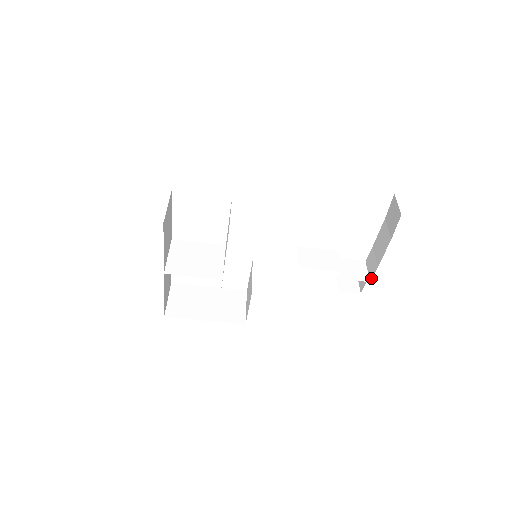
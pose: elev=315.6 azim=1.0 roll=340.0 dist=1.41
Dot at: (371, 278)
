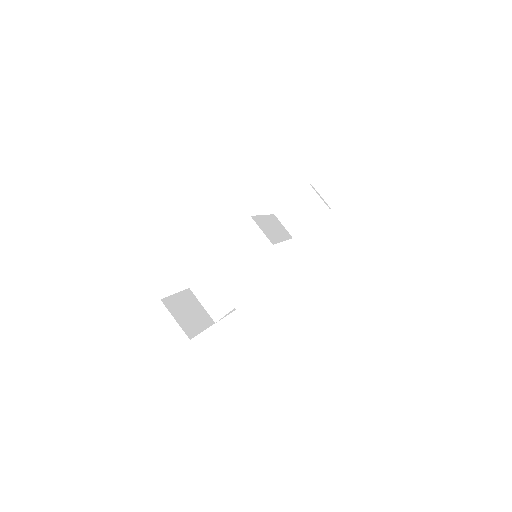
Dot at: (355, 187)
